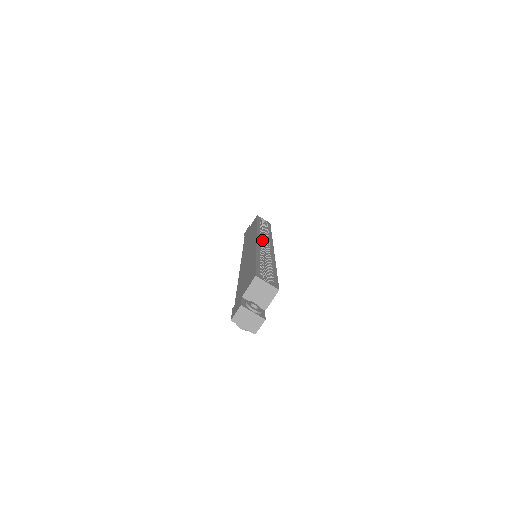
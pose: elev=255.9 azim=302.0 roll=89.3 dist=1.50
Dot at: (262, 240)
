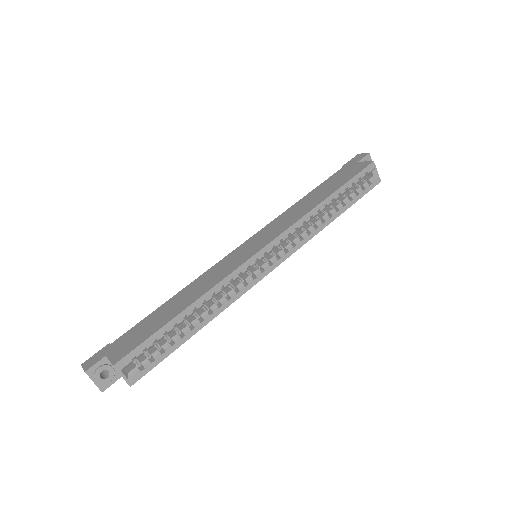
Dot at: (295, 234)
